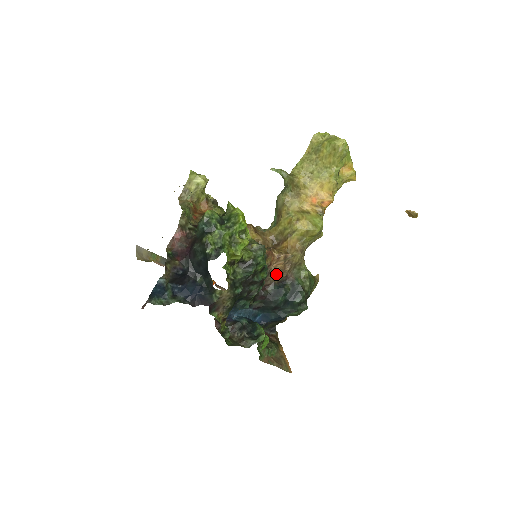
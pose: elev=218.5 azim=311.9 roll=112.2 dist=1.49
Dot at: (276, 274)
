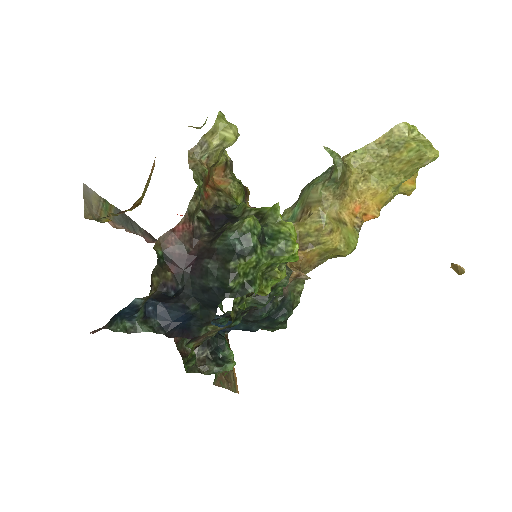
Dot at: occluded
